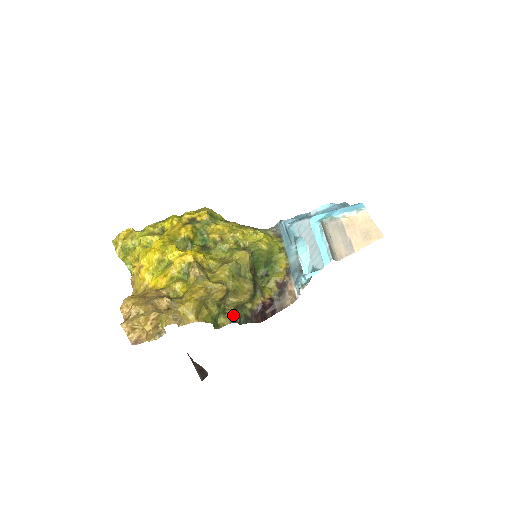
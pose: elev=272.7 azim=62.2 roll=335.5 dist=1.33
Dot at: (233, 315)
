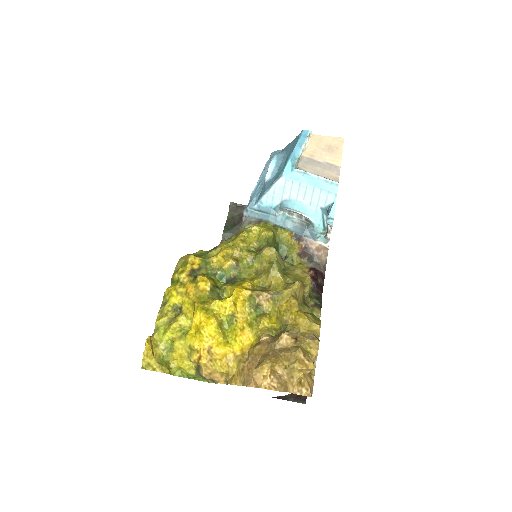
Dot at: (314, 303)
